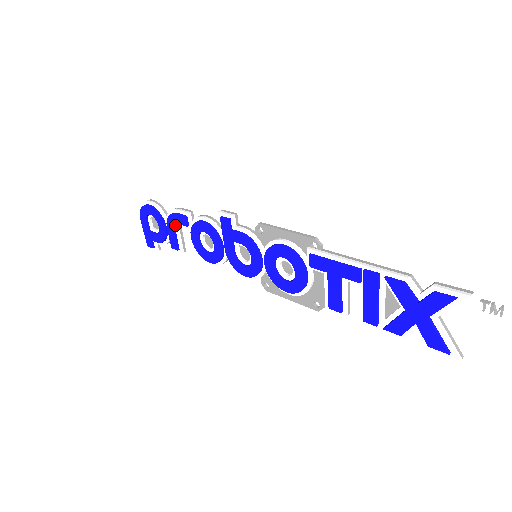
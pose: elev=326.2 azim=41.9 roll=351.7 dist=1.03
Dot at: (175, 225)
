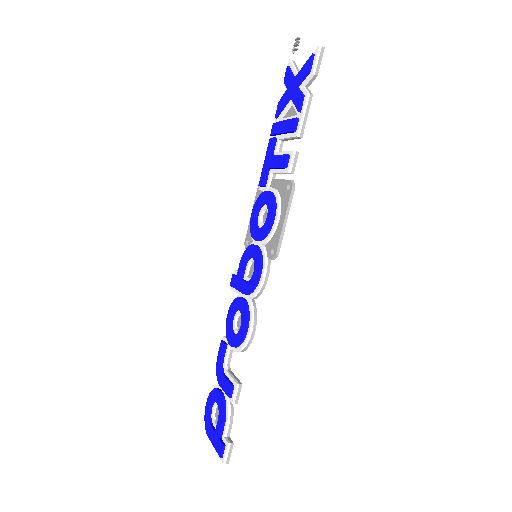
Dot at: (223, 370)
